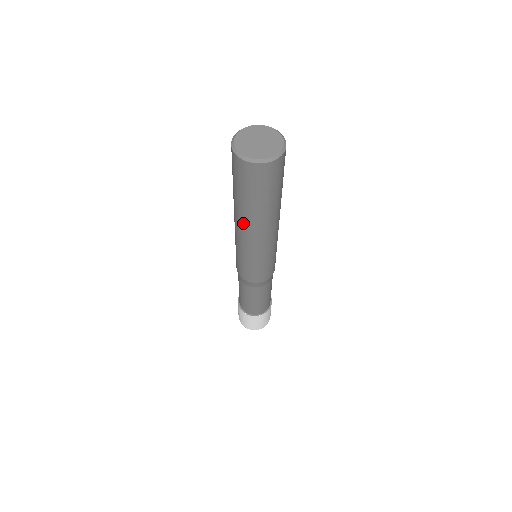
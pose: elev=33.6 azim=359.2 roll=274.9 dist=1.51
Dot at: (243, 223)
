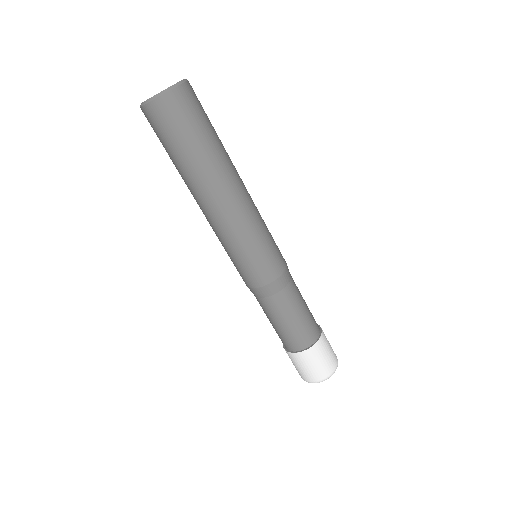
Dot at: (201, 193)
